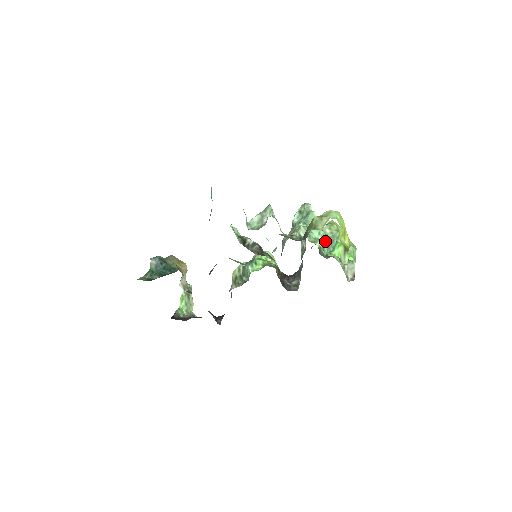
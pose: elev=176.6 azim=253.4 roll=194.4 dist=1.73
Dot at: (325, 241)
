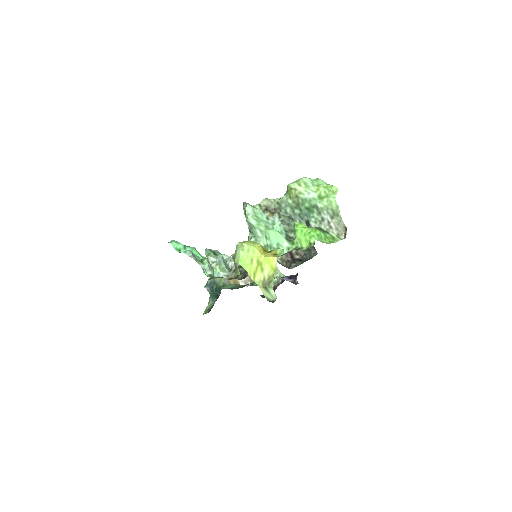
Dot at: (278, 238)
